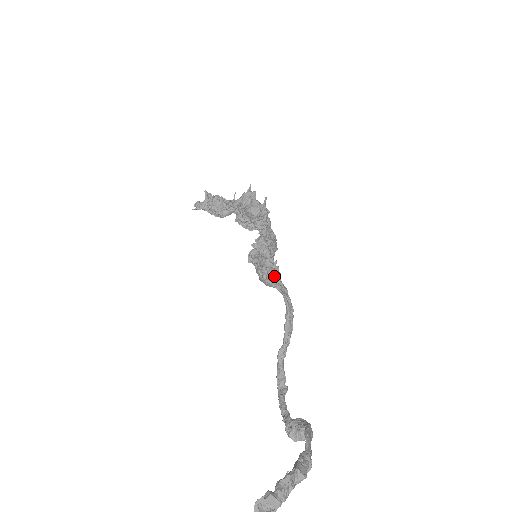
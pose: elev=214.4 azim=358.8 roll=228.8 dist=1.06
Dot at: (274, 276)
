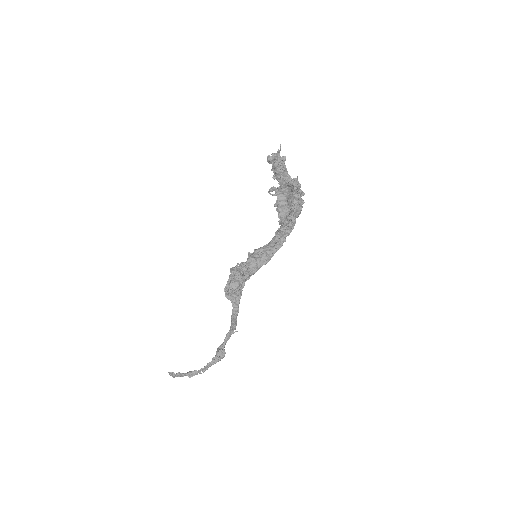
Dot at: (231, 295)
